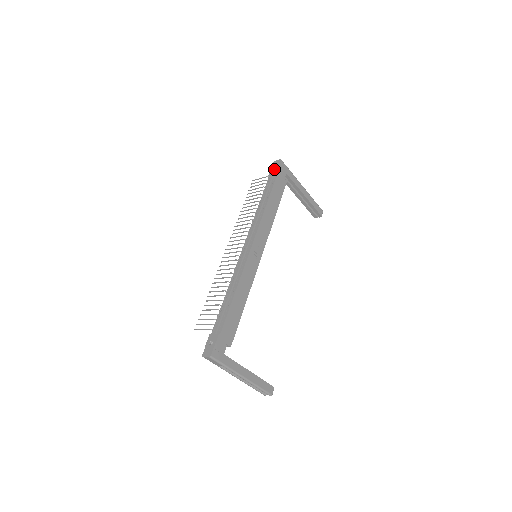
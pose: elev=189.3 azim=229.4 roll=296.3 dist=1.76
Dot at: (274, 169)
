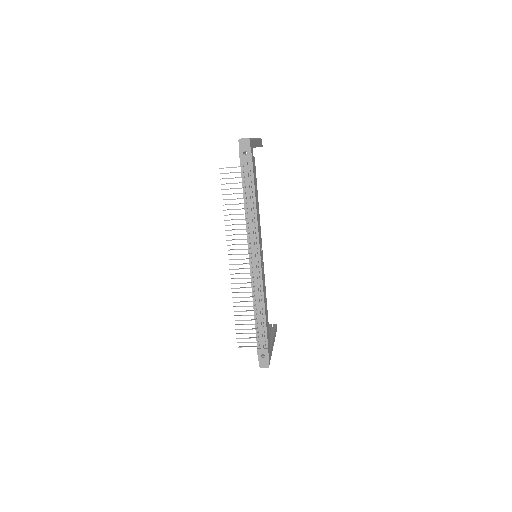
Dot at: (243, 152)
